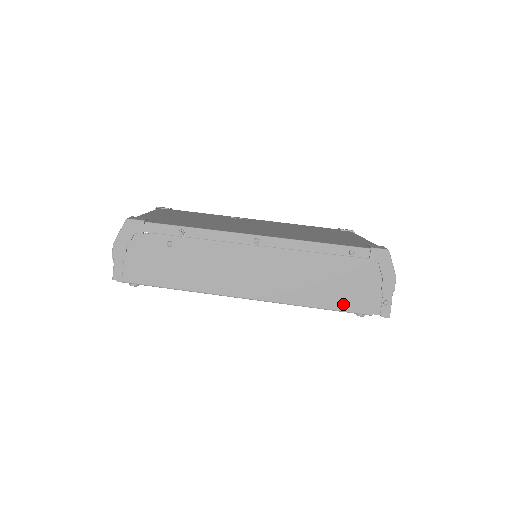
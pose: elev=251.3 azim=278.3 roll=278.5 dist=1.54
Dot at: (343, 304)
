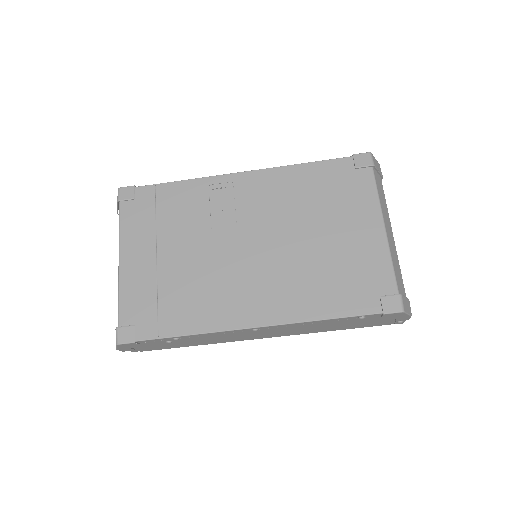
Dot at: (355, 327)
